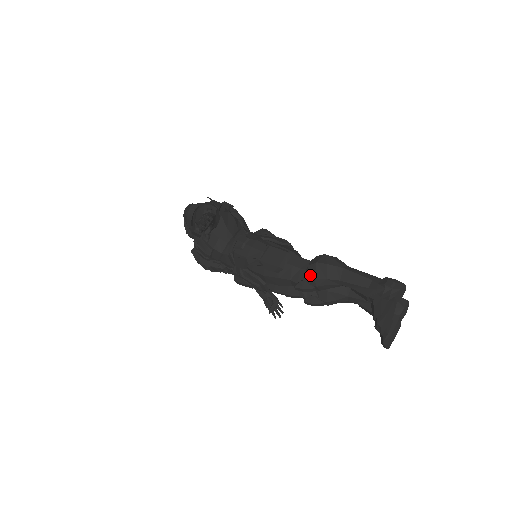
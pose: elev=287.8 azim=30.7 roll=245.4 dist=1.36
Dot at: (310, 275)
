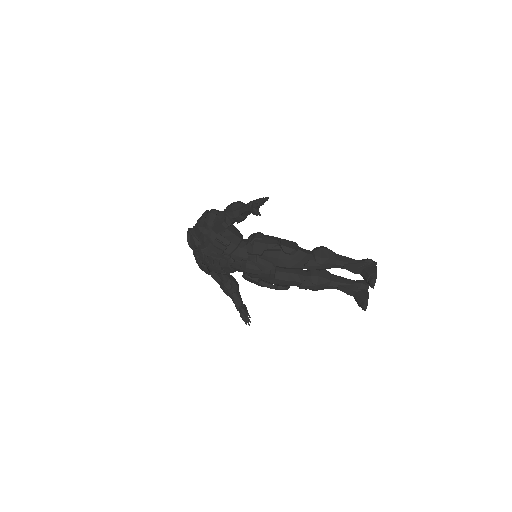
Dot at: (317, 256)
